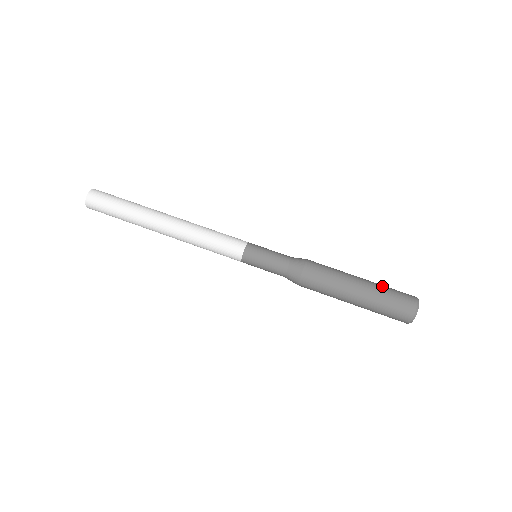
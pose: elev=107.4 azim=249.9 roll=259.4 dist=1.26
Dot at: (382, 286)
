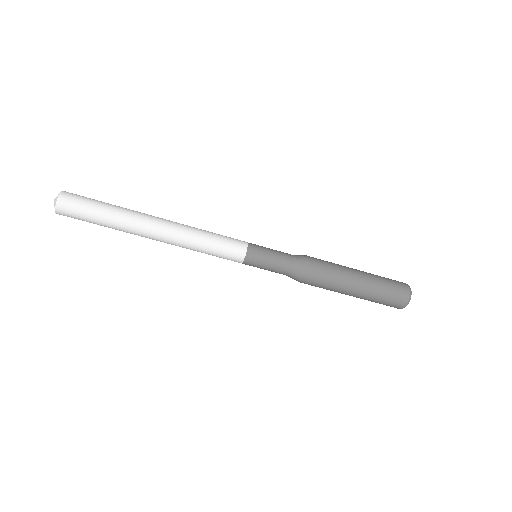
Dot at: (379, 288)
